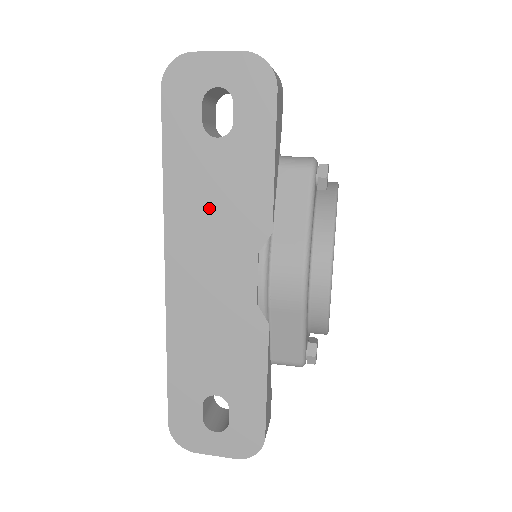
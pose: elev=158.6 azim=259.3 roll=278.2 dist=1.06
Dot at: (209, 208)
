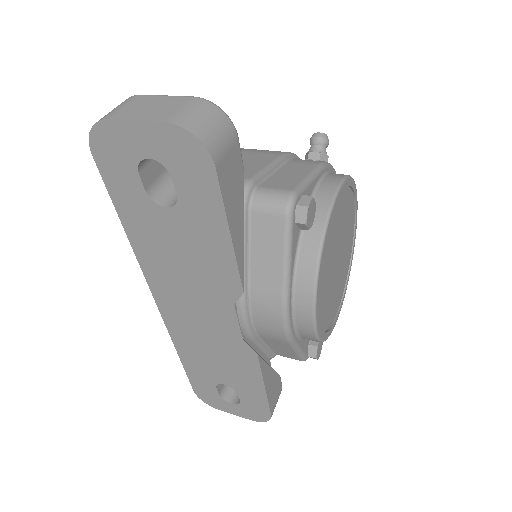
Dot at: (178, 264)
